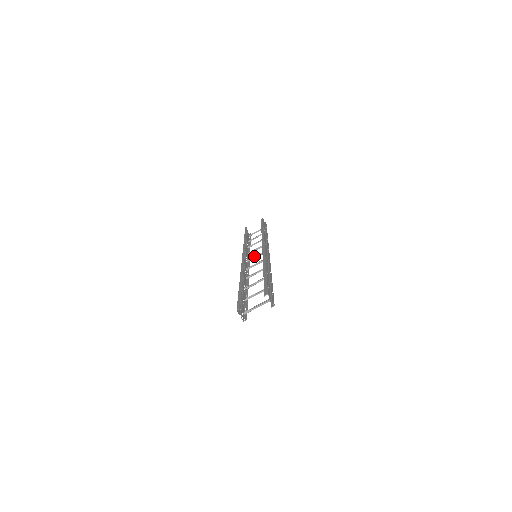
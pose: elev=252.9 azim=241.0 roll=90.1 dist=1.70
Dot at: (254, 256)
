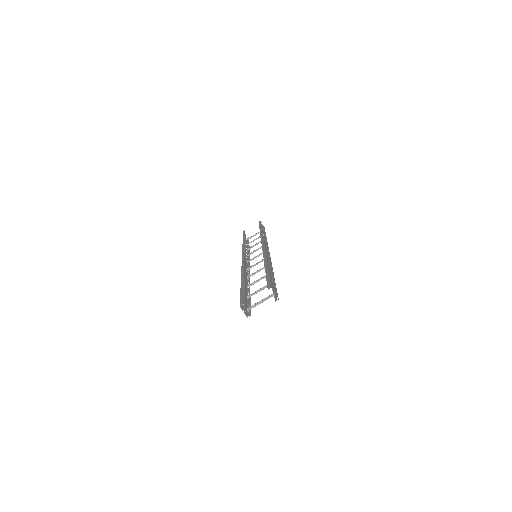
Dot at: (254, 257)
